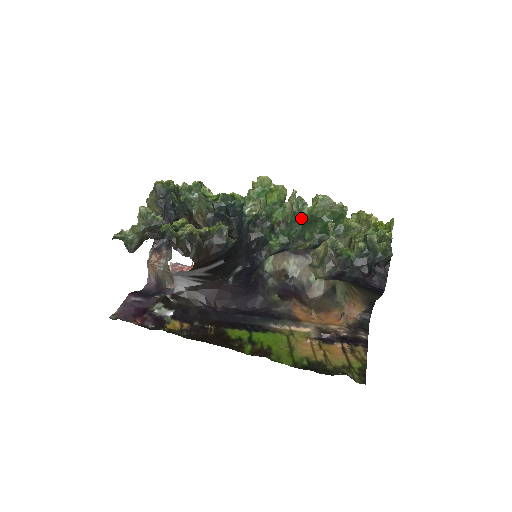
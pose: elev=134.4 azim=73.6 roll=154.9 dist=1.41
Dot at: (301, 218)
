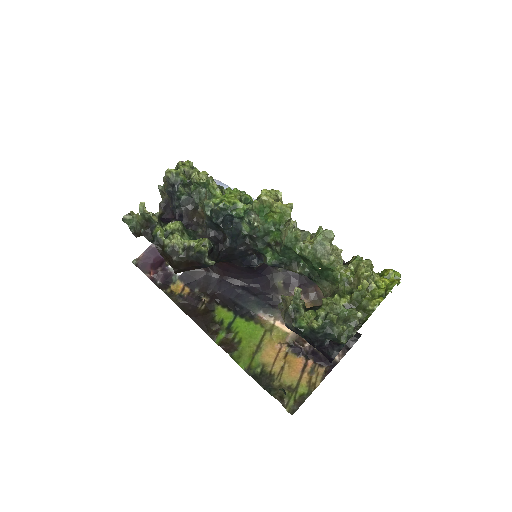
Dot at: (294, 250)
